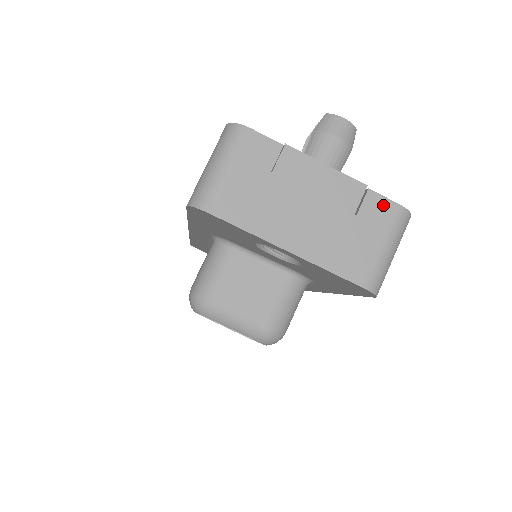
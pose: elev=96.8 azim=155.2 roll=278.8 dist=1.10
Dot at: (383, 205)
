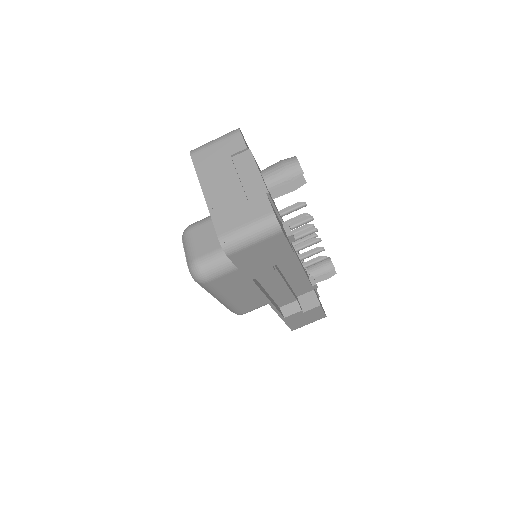
Dot at: (265, 206)
